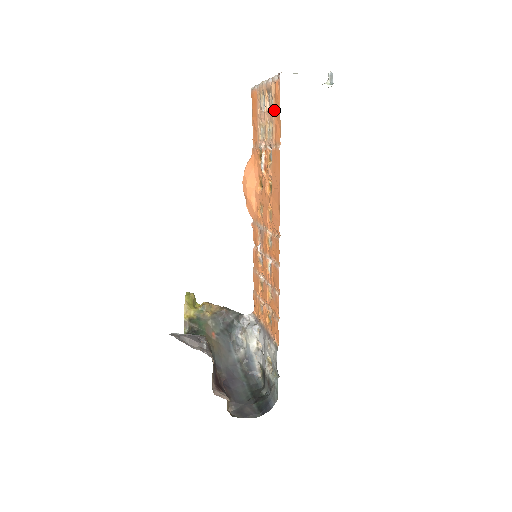
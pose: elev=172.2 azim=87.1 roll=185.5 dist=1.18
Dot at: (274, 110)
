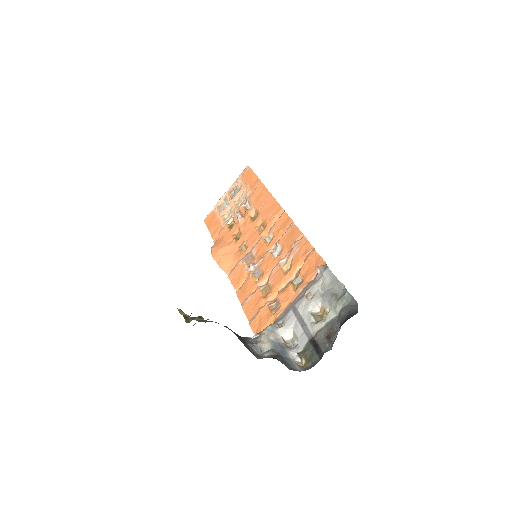
Dot at: (245, 183)
